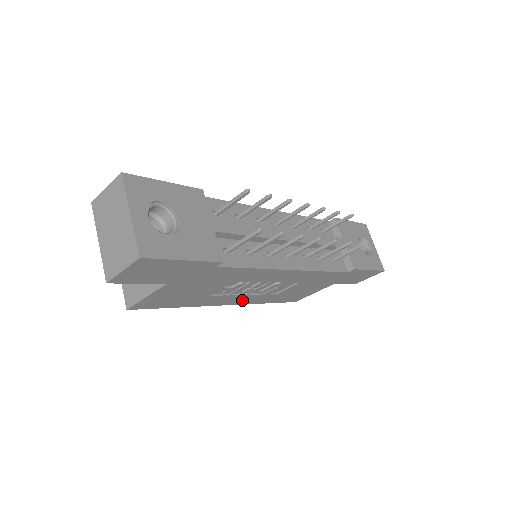
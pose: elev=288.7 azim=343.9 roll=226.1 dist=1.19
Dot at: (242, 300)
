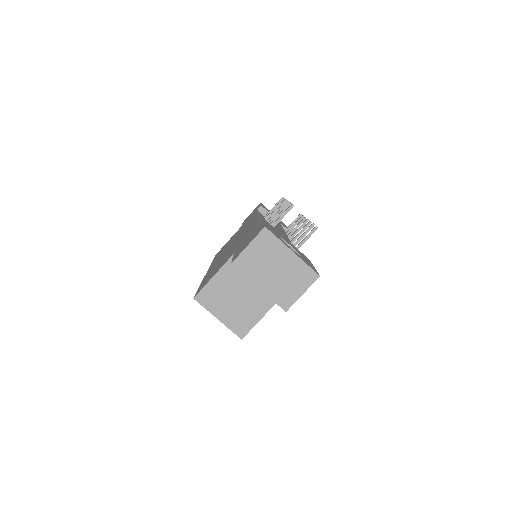
Dot at: occluded
